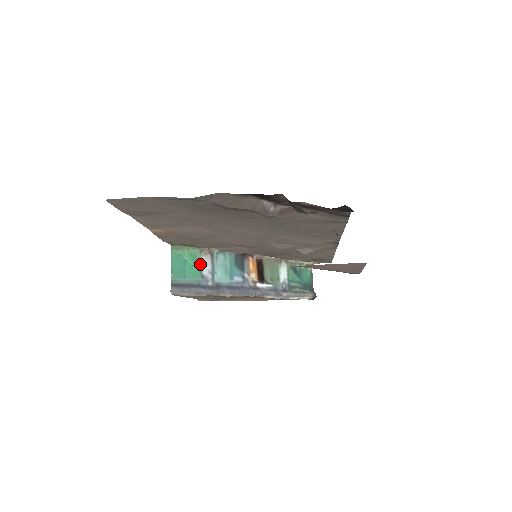
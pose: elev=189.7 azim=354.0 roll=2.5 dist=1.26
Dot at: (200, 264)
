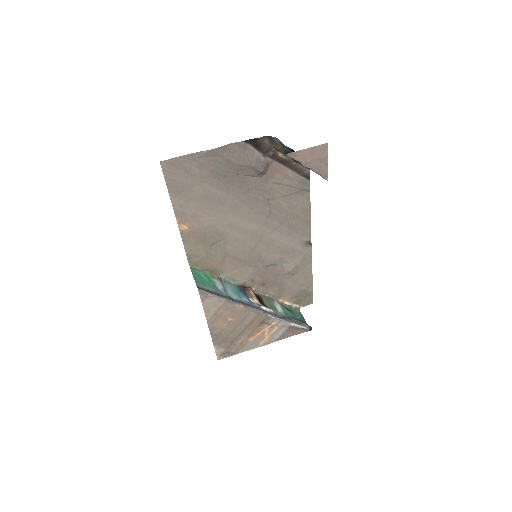
Dot at: (214, 283)
